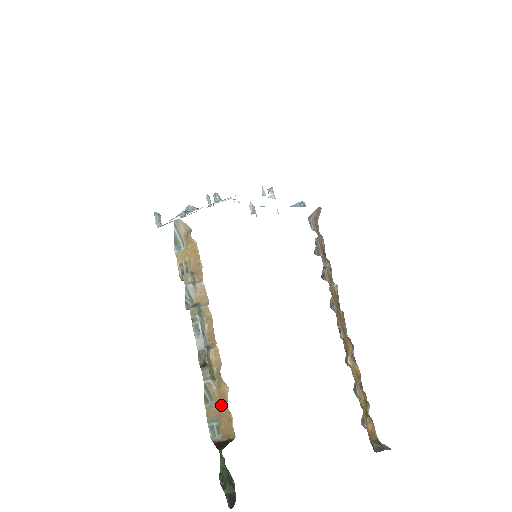
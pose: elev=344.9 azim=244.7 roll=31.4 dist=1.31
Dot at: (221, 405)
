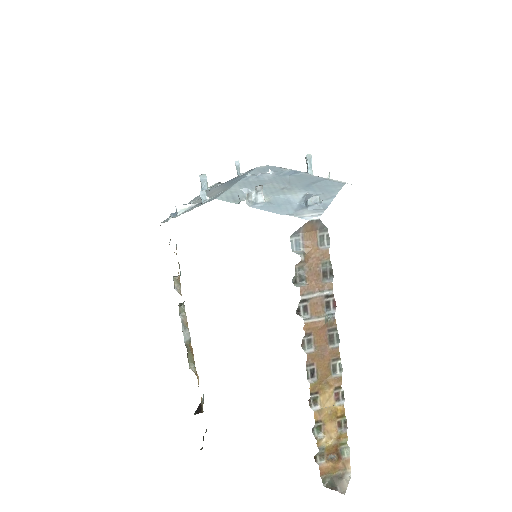
Dot at: occluded
